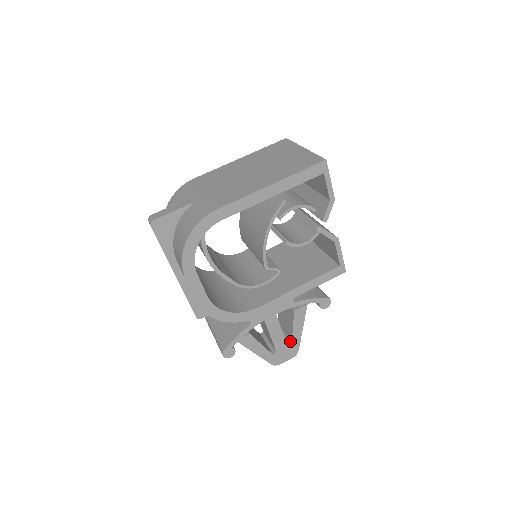
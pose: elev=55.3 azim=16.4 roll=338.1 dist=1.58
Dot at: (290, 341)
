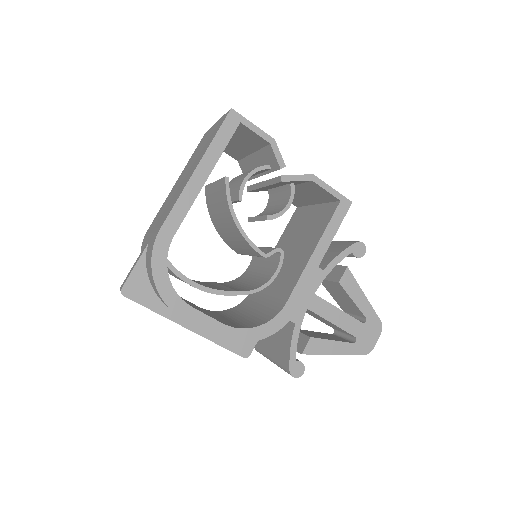
Dot at: (363, 317)
